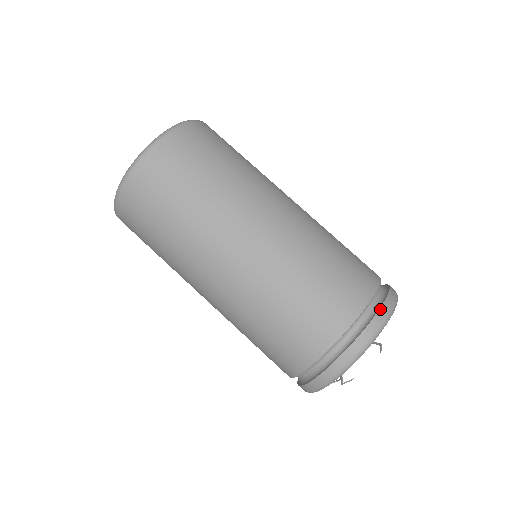
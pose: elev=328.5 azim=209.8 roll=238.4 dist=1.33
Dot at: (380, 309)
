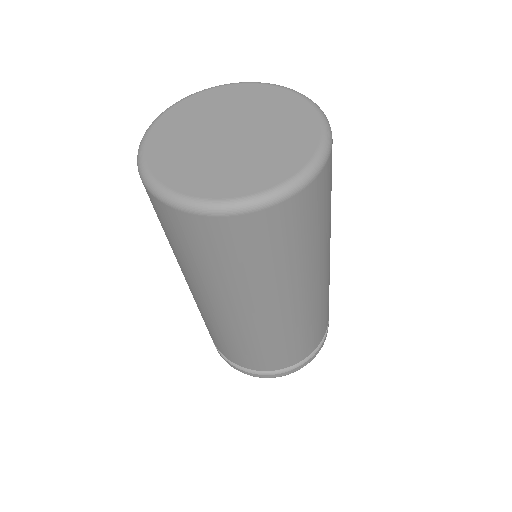
Dot at: (318, 351)
